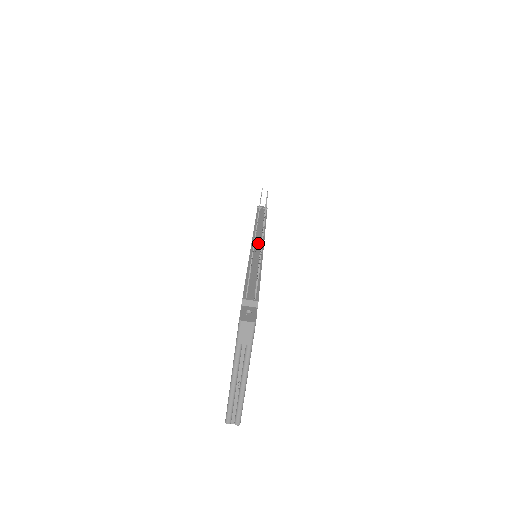
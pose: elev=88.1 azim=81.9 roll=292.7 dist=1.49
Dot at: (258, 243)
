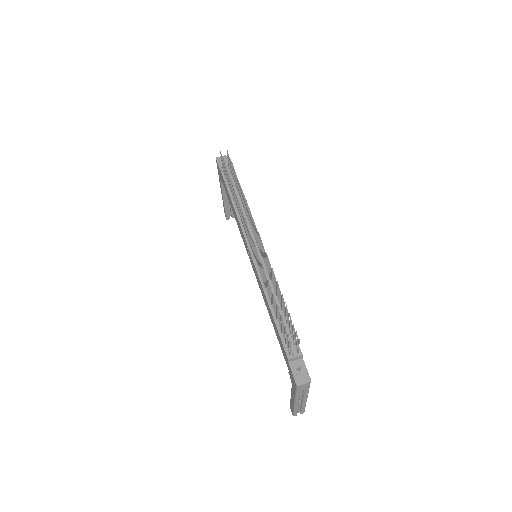
Dot at: occluded
